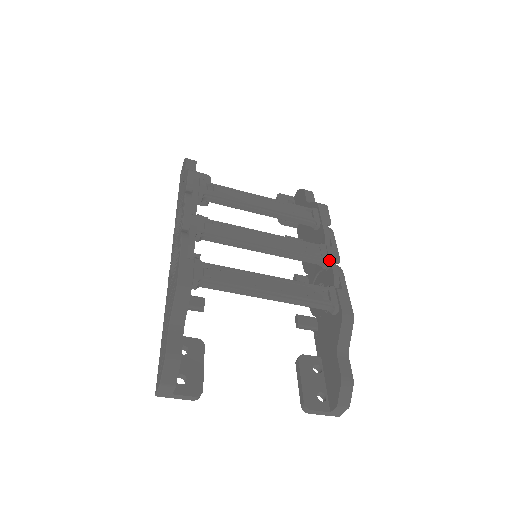
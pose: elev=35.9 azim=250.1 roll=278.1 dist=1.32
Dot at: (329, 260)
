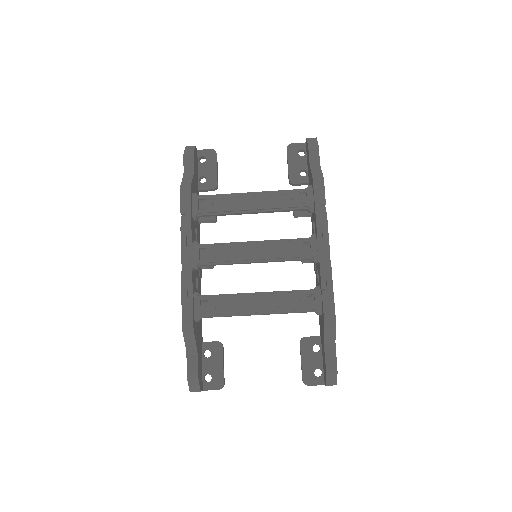
Dot at: (318, 258)
